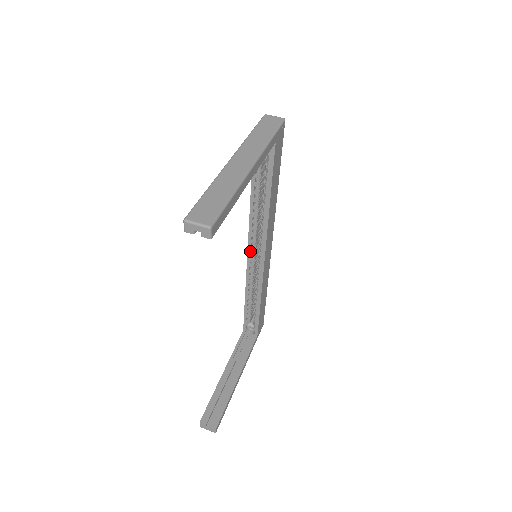
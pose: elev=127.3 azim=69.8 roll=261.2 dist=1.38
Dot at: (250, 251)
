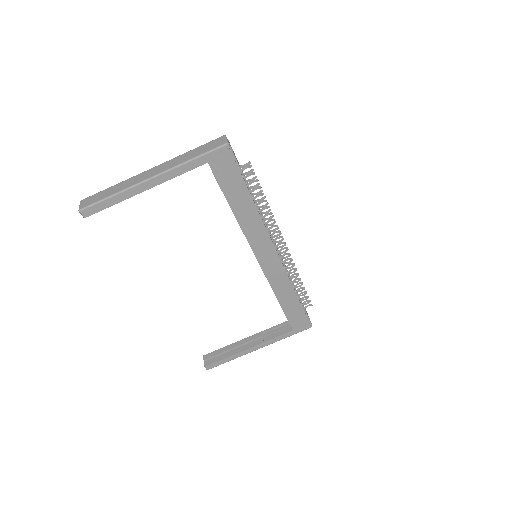
Dot at: occluded
